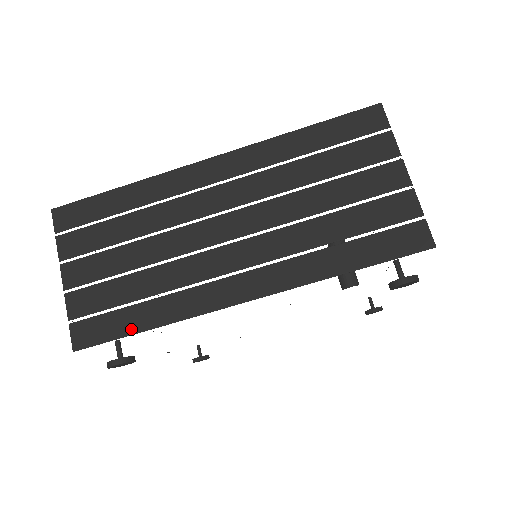
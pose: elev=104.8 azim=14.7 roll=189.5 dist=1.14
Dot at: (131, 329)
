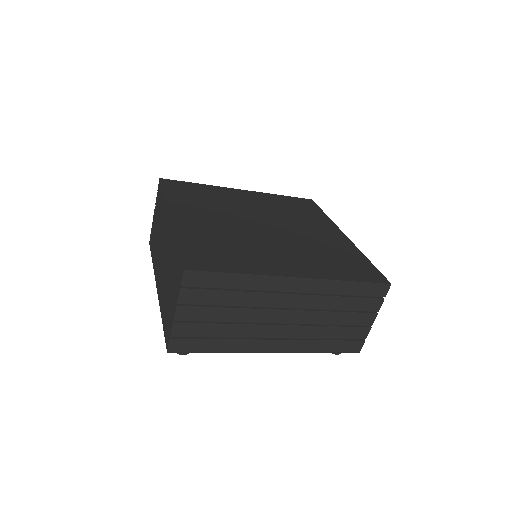
Dot at: (207, 350)
